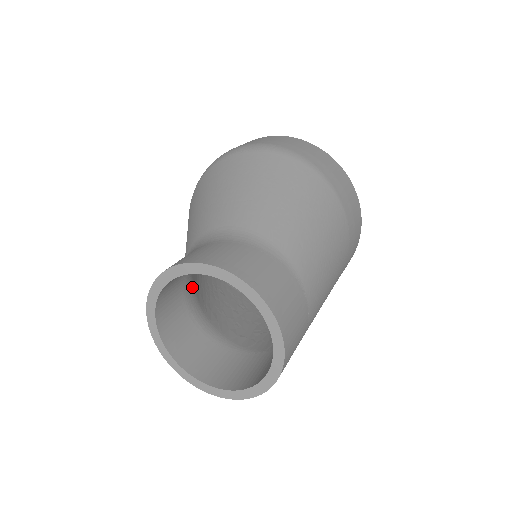
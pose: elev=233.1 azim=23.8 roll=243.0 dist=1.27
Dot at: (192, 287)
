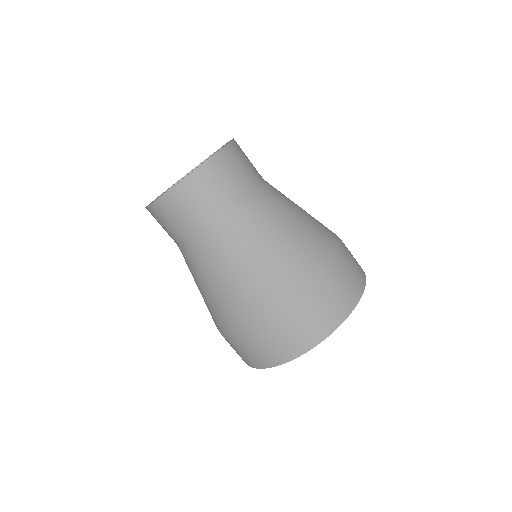
Dot at: occluded
